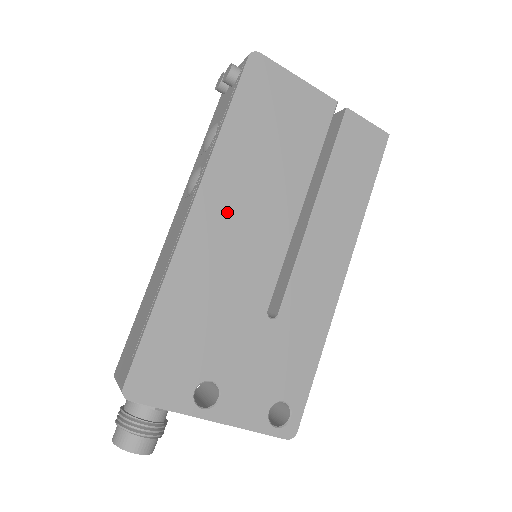
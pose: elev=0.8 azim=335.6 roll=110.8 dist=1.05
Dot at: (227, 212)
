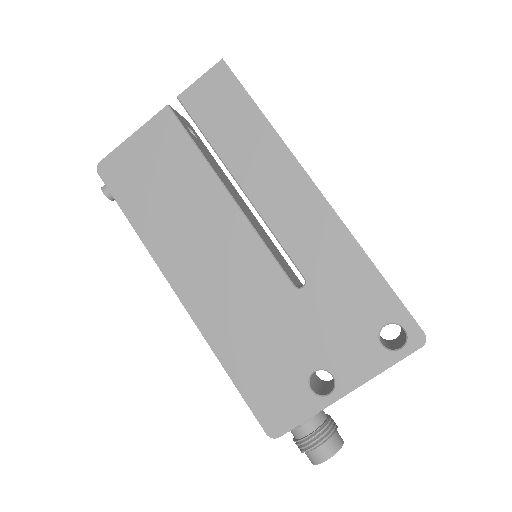
Dot at: (195, 268)
